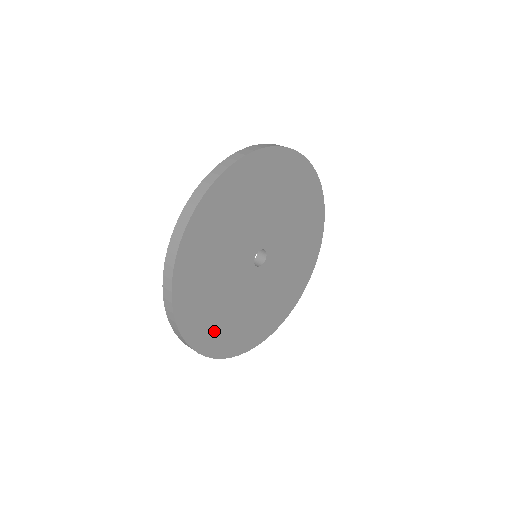
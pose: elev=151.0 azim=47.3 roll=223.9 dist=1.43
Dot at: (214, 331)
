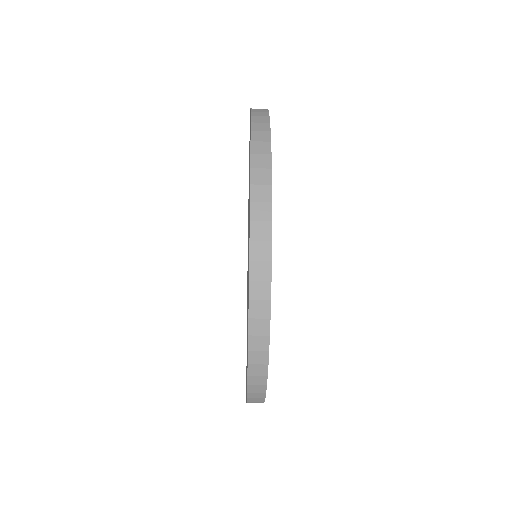
Dot at: occluded
